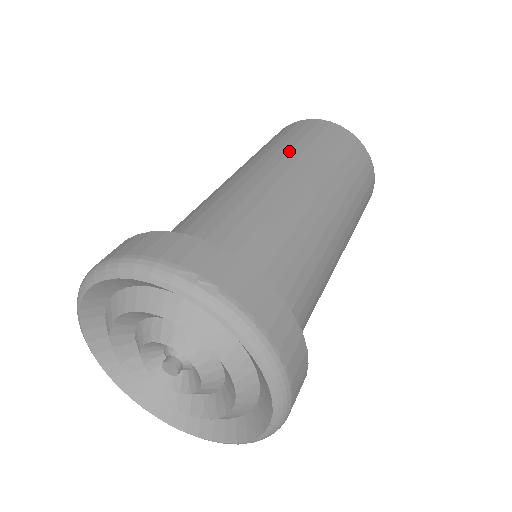
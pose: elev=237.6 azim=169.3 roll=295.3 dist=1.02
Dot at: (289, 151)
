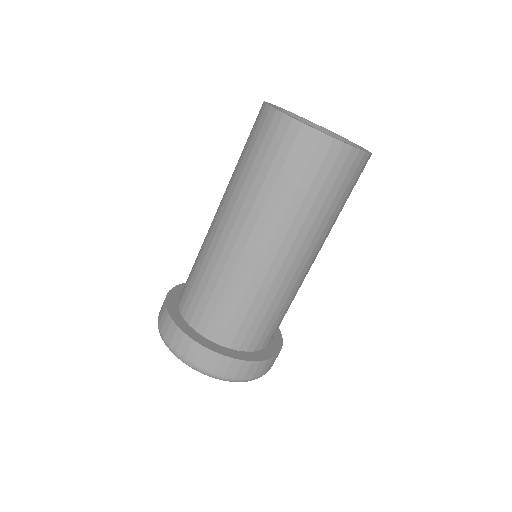
Dot at: (247, 194)
